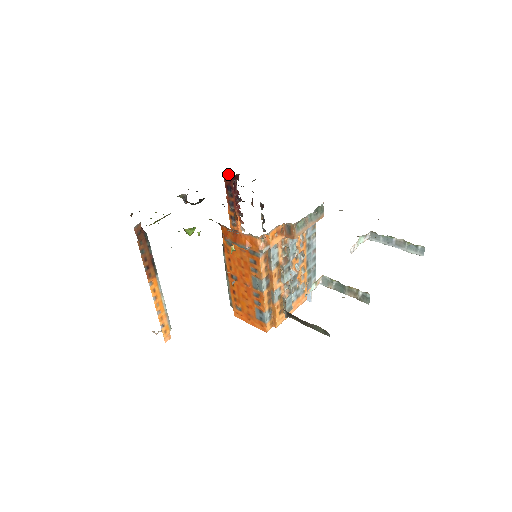
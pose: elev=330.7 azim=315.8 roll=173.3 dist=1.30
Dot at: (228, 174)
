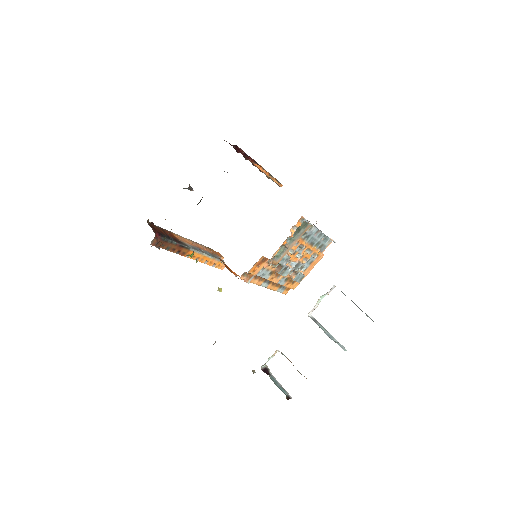
Dot at: (226, 141)
